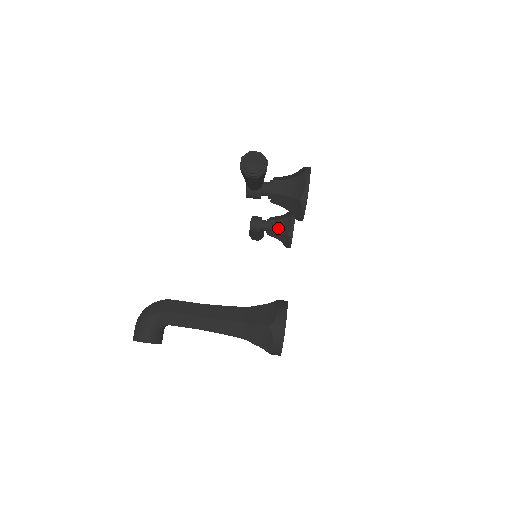
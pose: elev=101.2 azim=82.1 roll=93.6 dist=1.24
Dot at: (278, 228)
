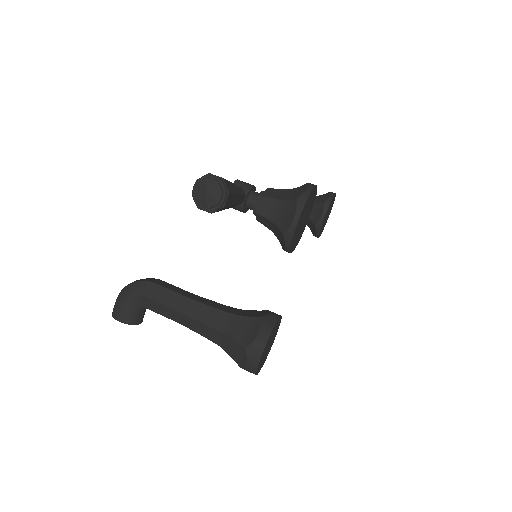
Dot at: occluded
